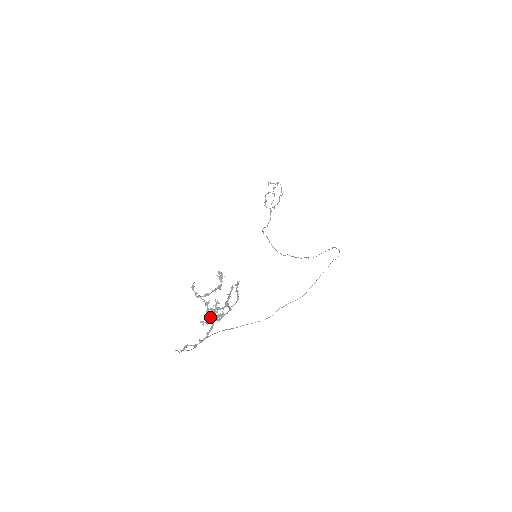
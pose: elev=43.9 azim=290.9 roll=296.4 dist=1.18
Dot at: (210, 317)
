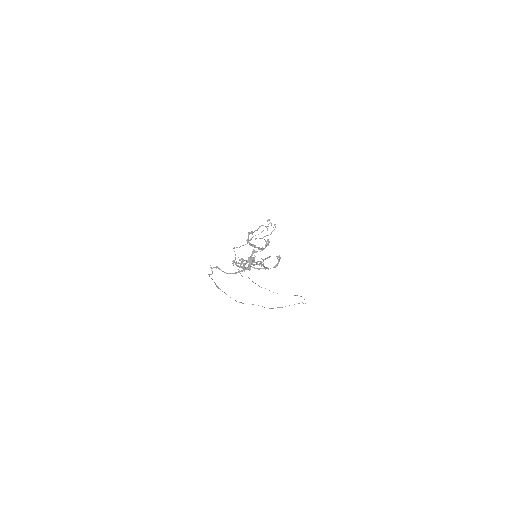
Dot at: (249, 262)
